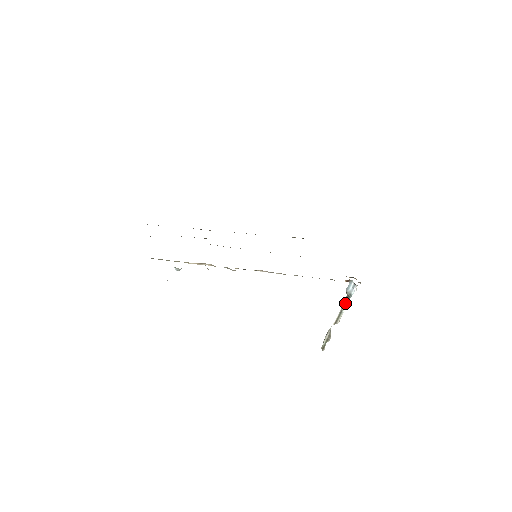
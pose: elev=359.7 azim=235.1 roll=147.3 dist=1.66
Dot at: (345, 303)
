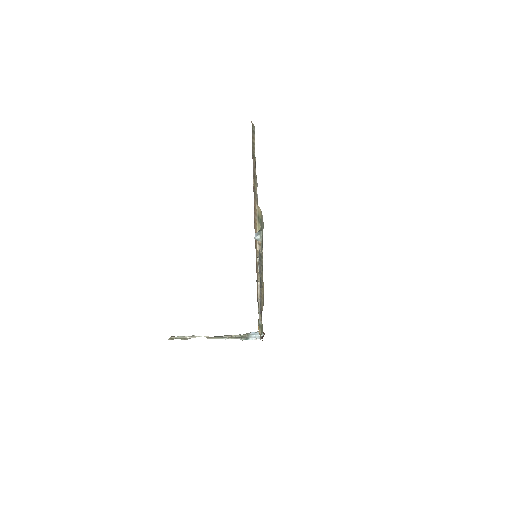
Dot at: (235, 337)
